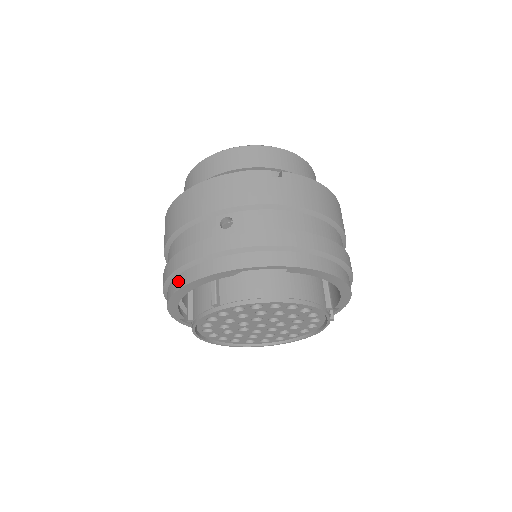
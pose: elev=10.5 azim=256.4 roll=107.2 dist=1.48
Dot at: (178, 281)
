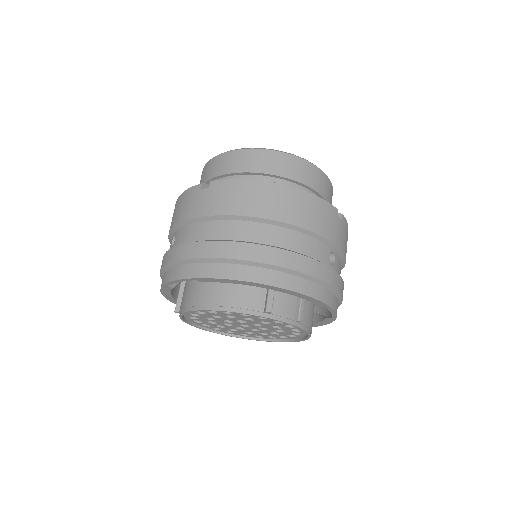
Dot at: occluded
